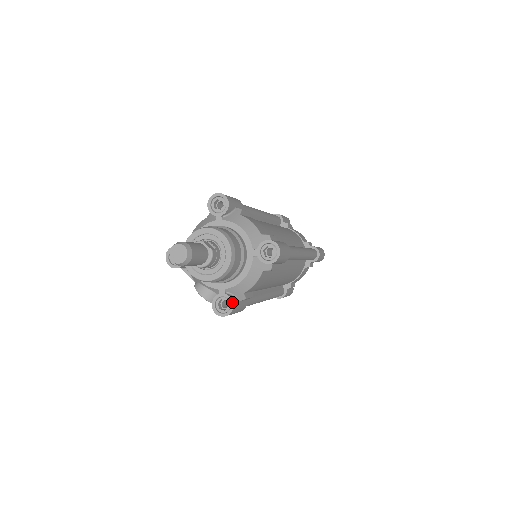
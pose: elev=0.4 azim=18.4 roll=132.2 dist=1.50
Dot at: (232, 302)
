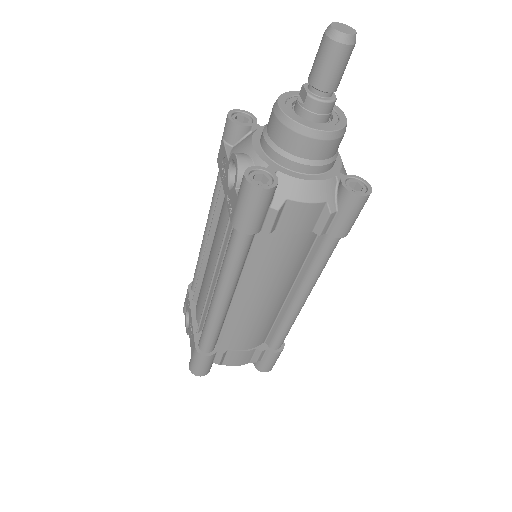
Dot at: (277, 183)
